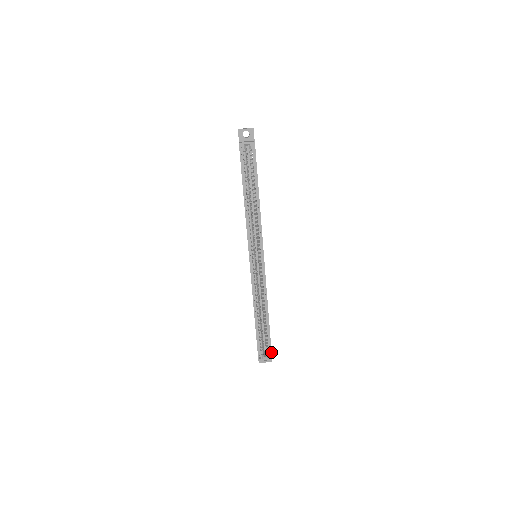
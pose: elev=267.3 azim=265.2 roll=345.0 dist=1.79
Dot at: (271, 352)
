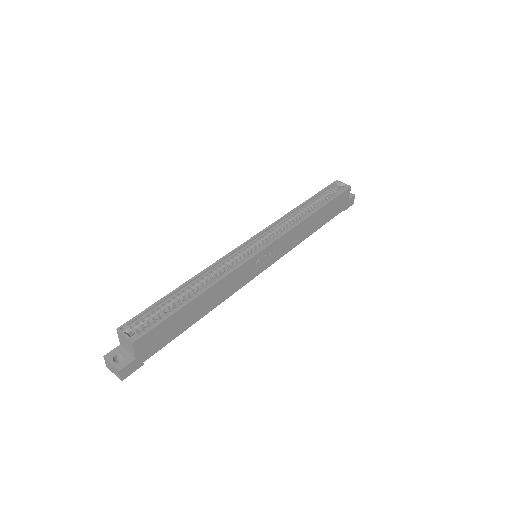
Dot at: (145, 334)
